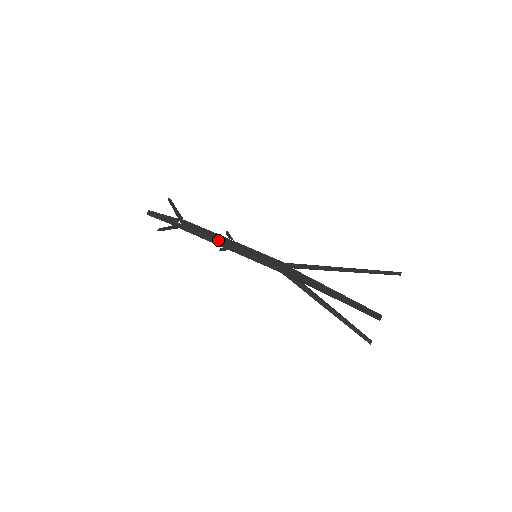
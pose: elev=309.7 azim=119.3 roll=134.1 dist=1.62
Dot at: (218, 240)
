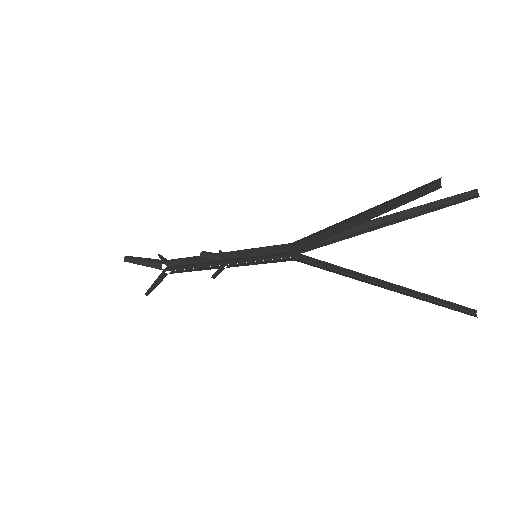
Dot at: (204, 252)
